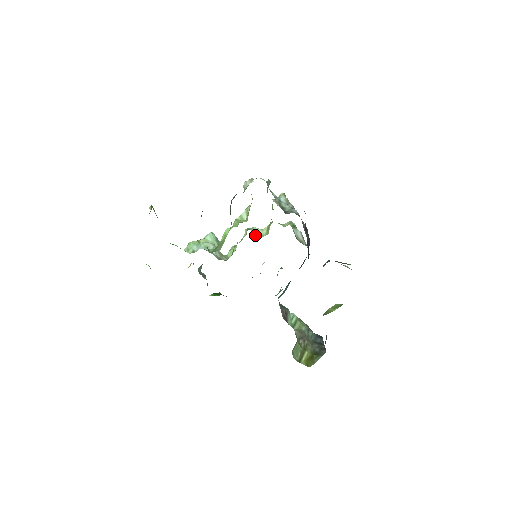
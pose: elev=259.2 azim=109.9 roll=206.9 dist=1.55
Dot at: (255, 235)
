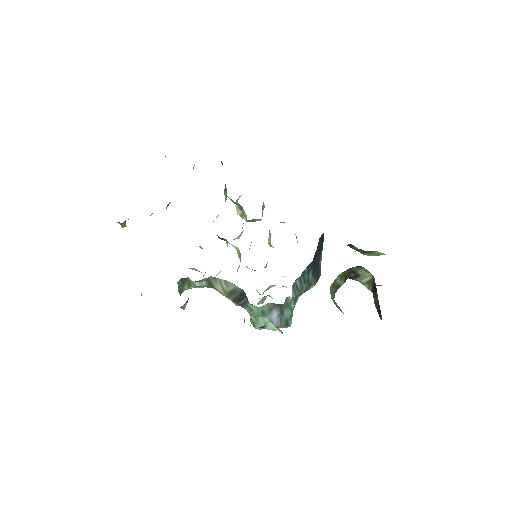
Dot at: occluded
